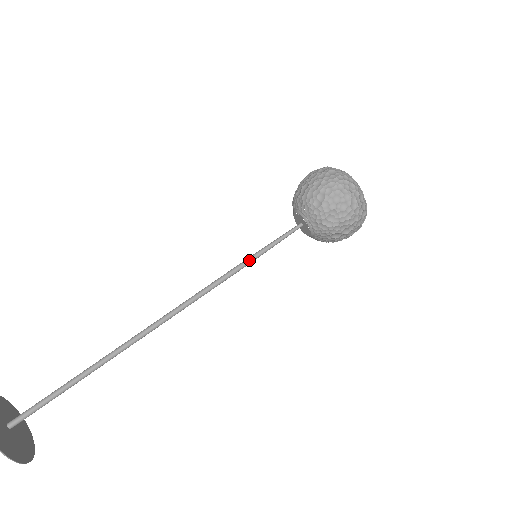
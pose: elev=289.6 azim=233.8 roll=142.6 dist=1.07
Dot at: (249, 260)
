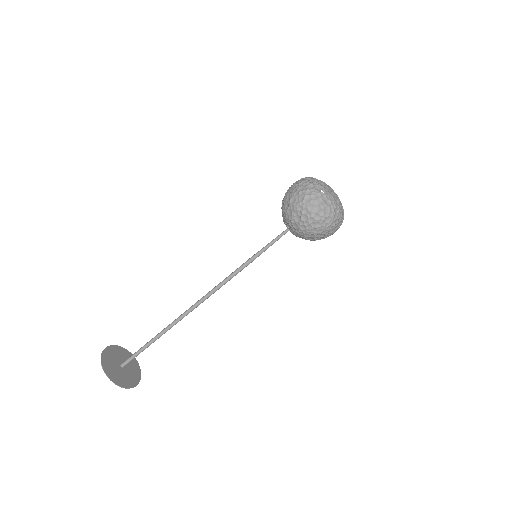
Dot at: occluded
